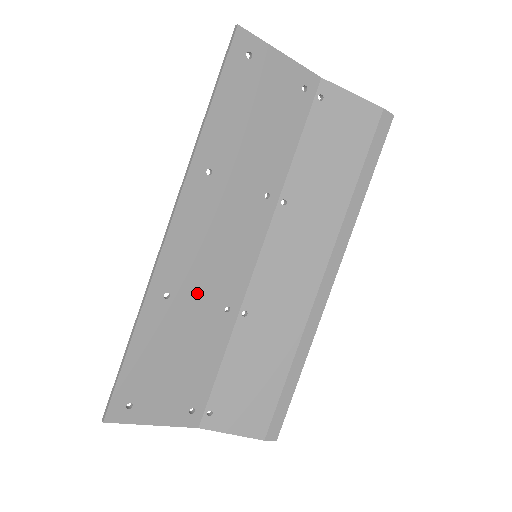
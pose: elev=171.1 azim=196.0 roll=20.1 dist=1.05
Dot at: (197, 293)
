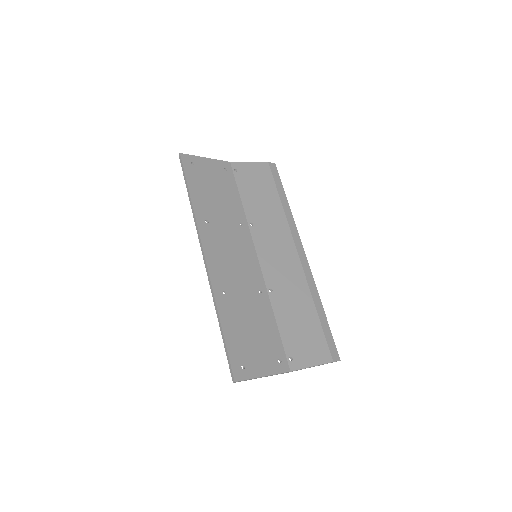
Dot at: (239, 287)
